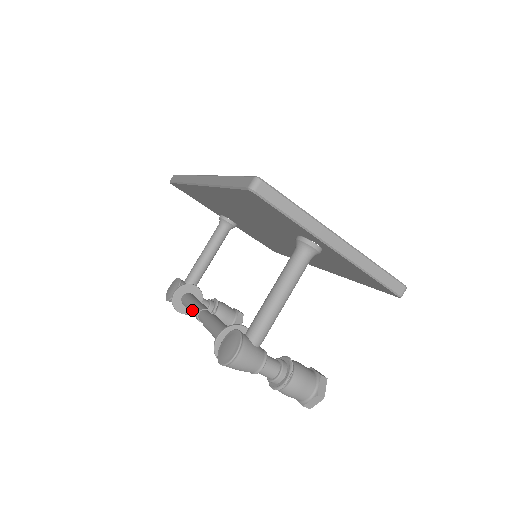
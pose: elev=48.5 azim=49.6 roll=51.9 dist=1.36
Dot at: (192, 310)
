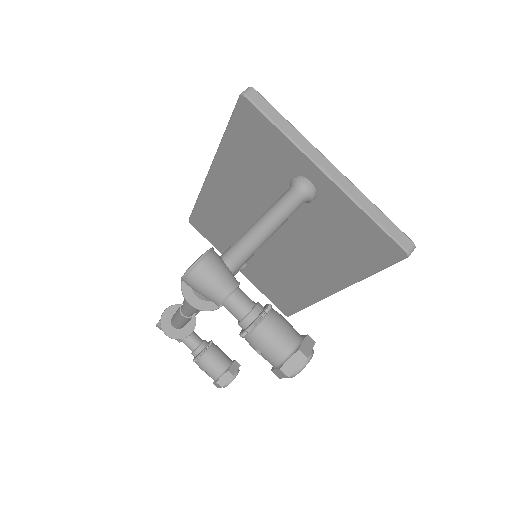
Dot at: occluded
